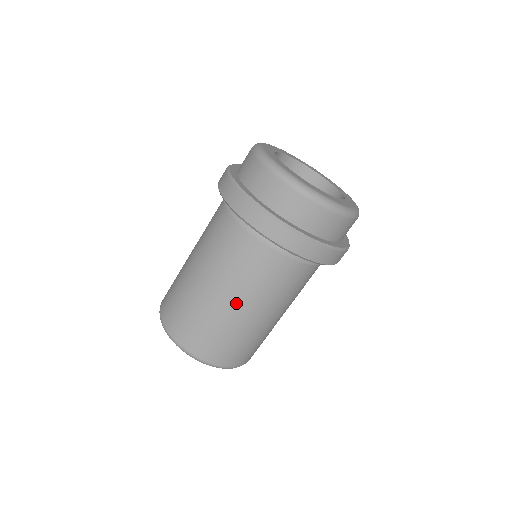
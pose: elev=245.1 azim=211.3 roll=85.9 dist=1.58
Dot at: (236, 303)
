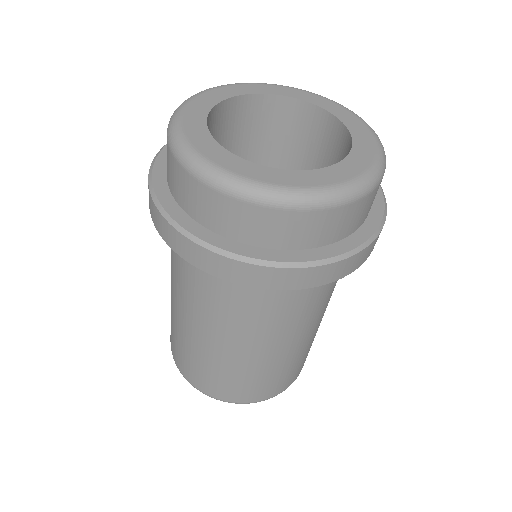
Dot at: (226, 345)
